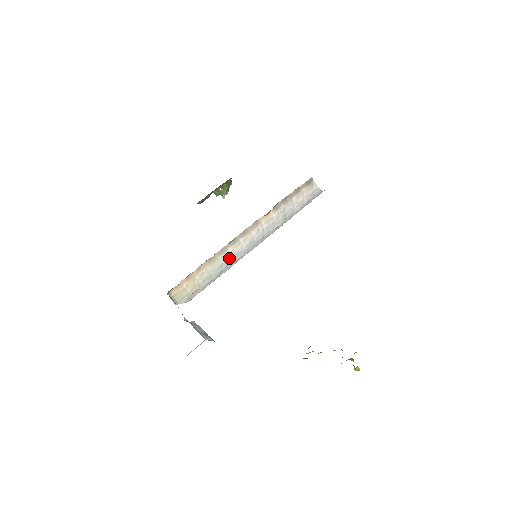
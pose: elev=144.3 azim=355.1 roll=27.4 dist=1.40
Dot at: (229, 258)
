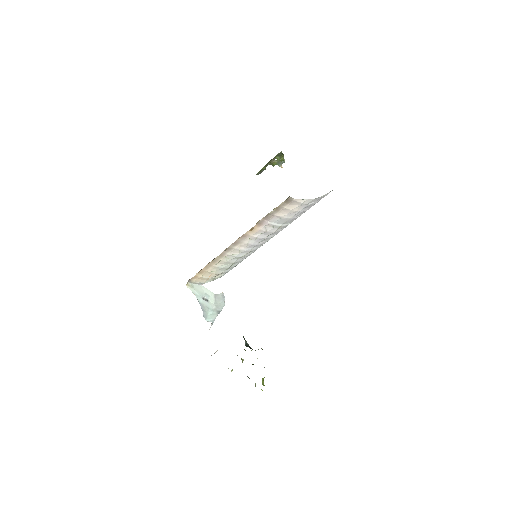
Dot at: (233, 257)
